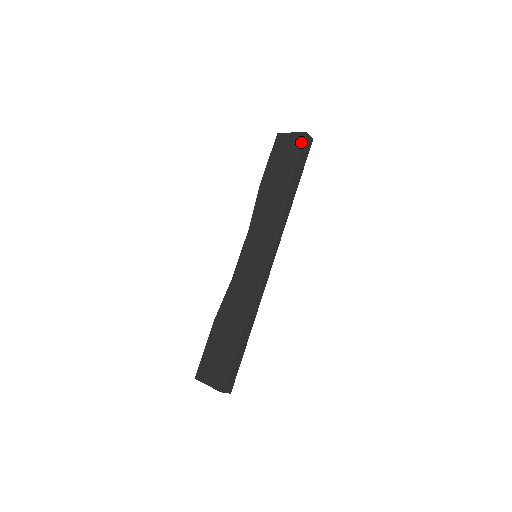
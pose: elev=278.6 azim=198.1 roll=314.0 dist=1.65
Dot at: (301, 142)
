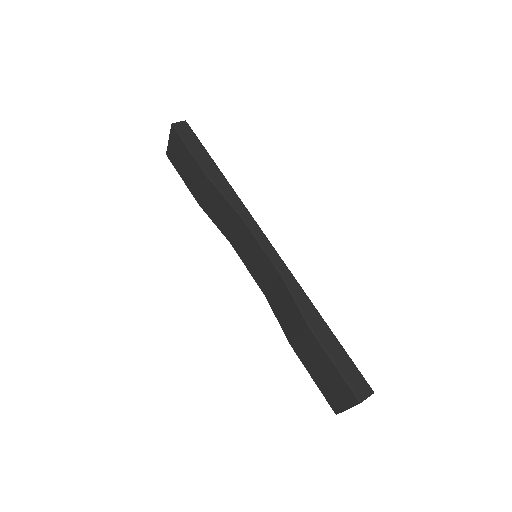
Dot at: (177, 136)
